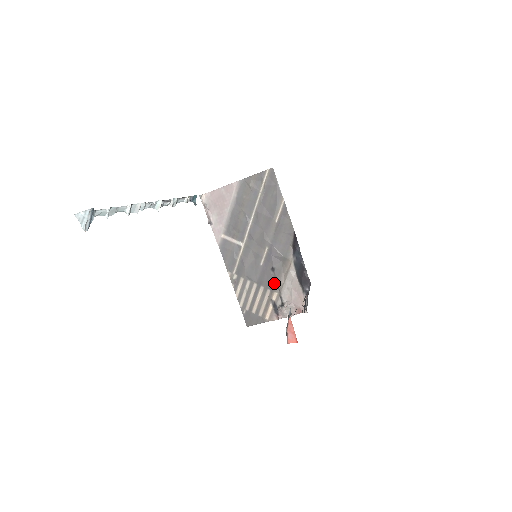
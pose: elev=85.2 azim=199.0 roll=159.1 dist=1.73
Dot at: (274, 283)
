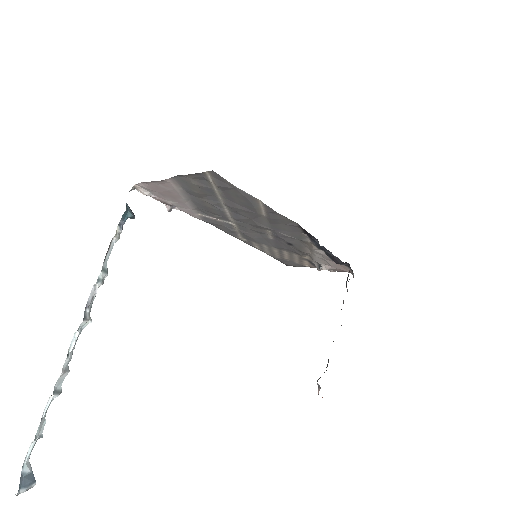
Dot at: (298, 252)
